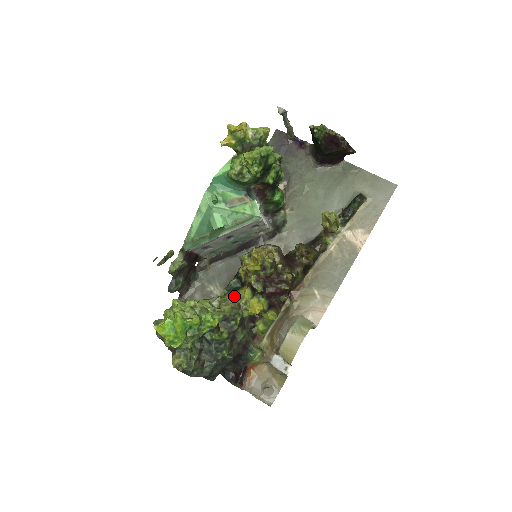
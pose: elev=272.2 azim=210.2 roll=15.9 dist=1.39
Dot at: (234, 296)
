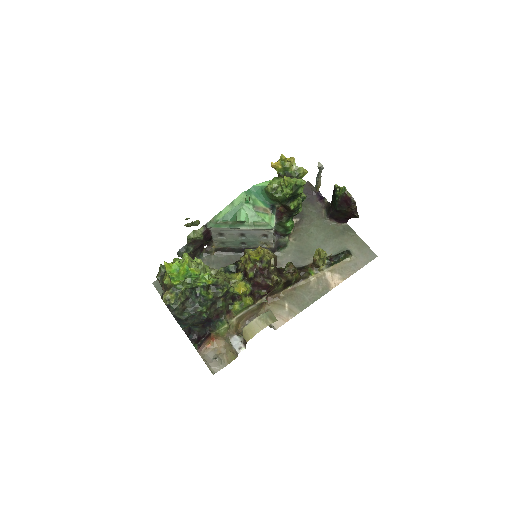
Dot at: (227, 276)
